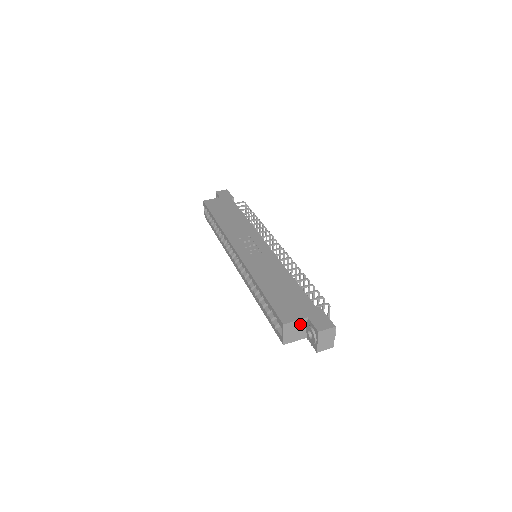
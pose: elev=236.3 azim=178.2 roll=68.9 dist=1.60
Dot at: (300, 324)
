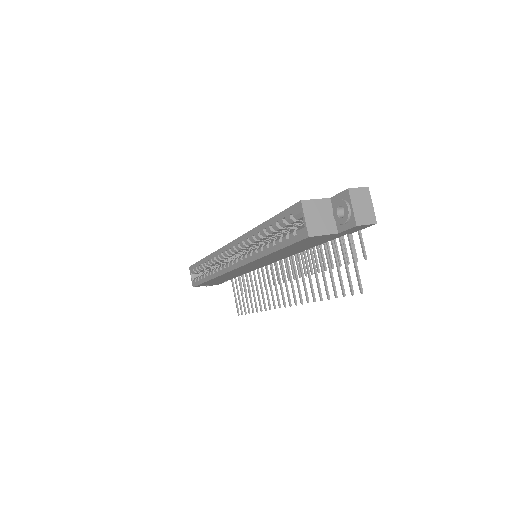
Dot at: (323, 207)
